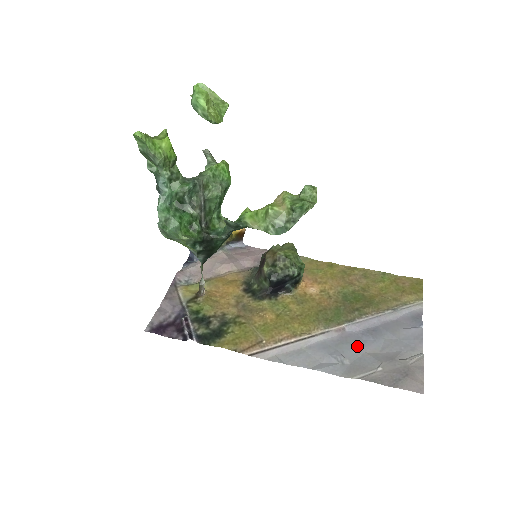
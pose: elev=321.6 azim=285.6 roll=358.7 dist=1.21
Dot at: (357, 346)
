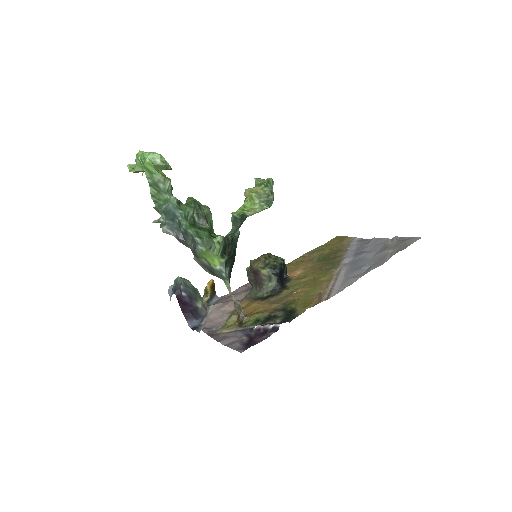
Dot at: (364, 260)
